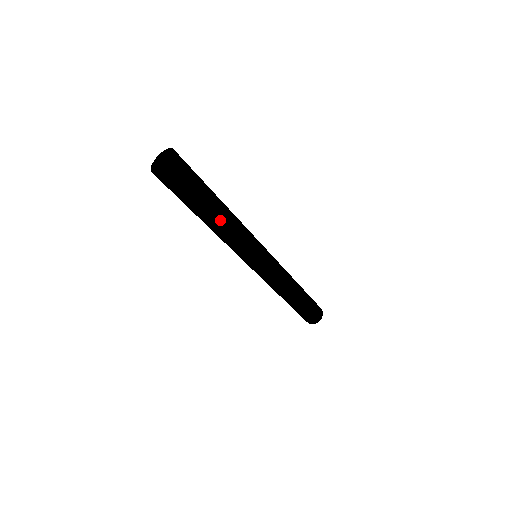
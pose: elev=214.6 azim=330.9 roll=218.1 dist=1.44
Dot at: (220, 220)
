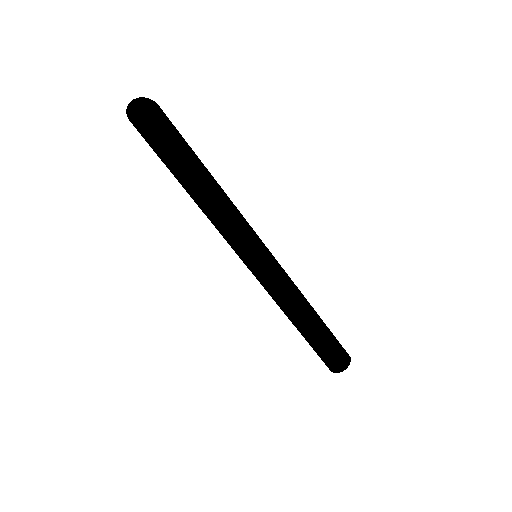
Dot at: (202, 193)
